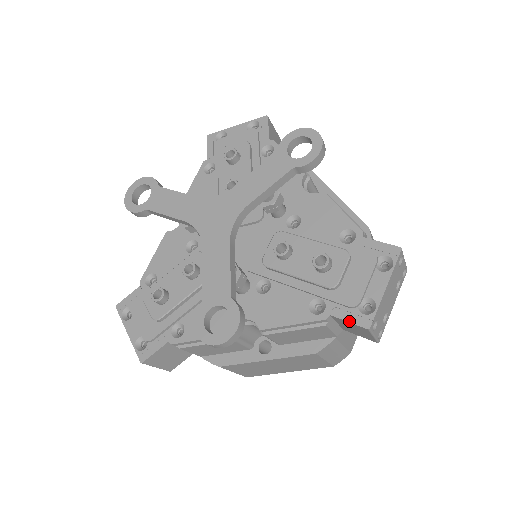
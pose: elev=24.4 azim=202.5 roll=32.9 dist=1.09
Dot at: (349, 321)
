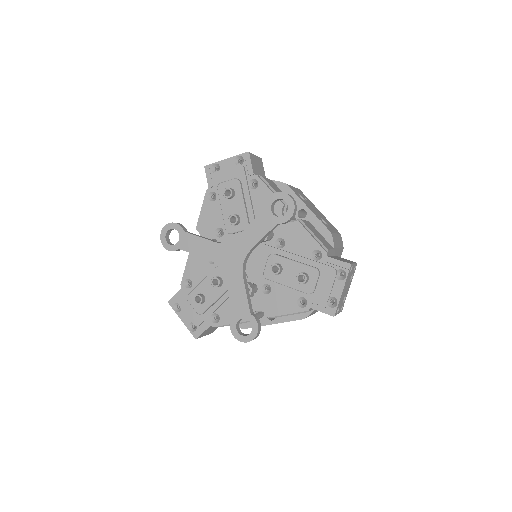
Dot at: (322, 312)
